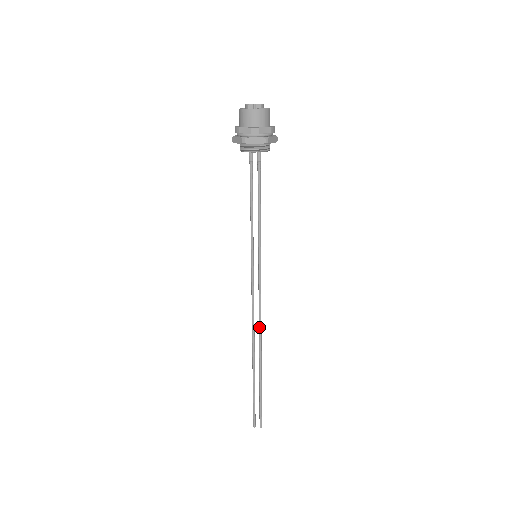
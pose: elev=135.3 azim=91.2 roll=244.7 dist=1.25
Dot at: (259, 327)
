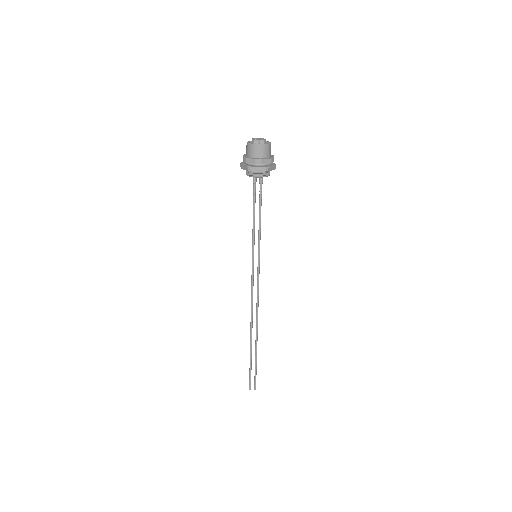
Dot at: (256, 311)
